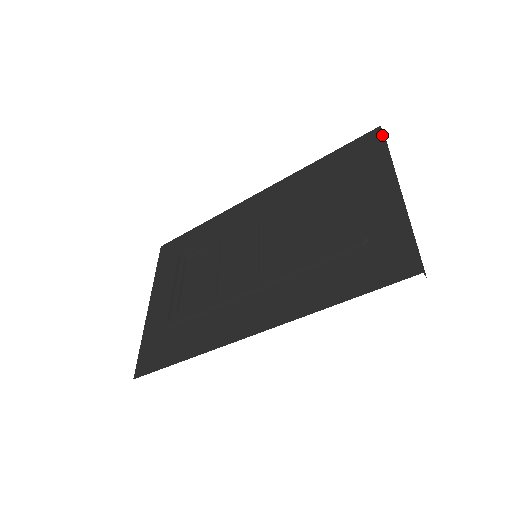
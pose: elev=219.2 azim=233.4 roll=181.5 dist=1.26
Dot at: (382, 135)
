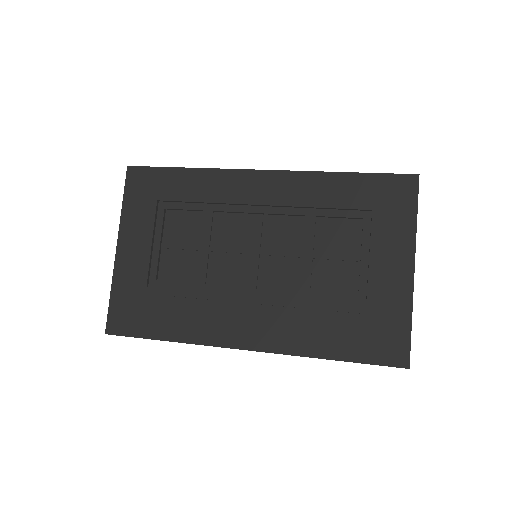
Dot at: (418, 190)
